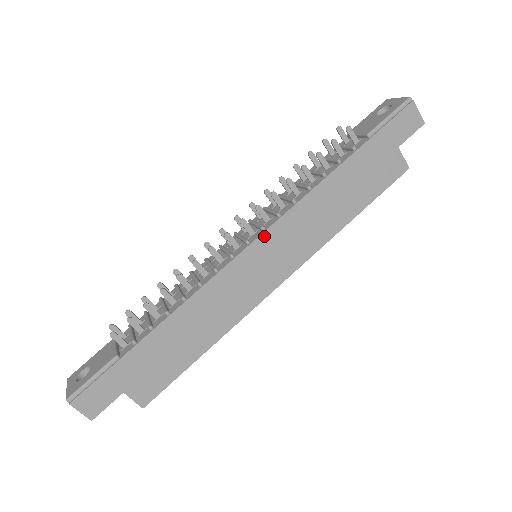
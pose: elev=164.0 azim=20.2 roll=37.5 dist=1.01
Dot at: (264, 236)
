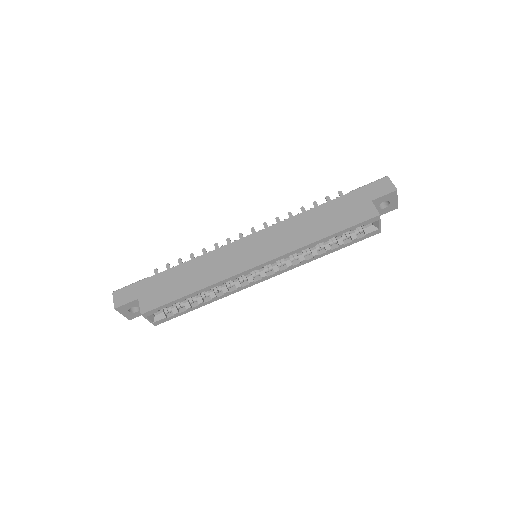
Dot at: (258, 233)
